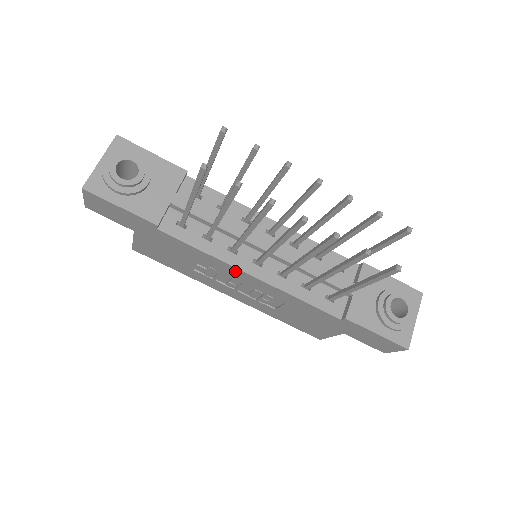
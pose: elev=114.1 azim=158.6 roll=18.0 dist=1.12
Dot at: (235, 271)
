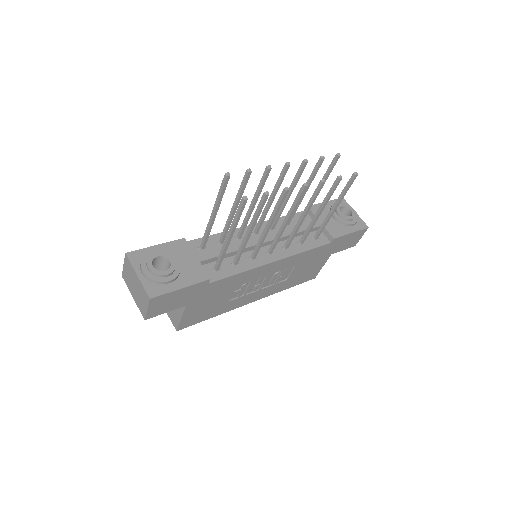
Dot at: (263, 269)
